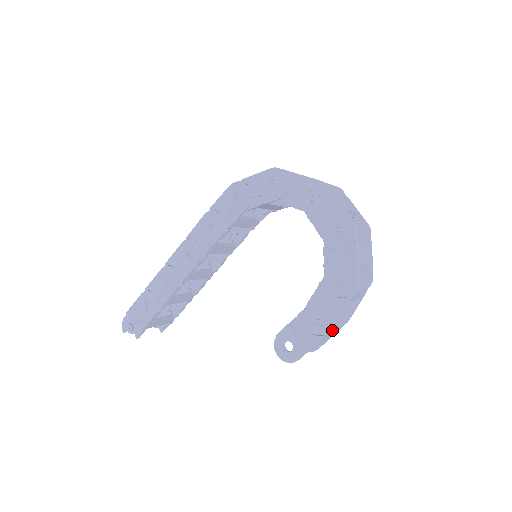
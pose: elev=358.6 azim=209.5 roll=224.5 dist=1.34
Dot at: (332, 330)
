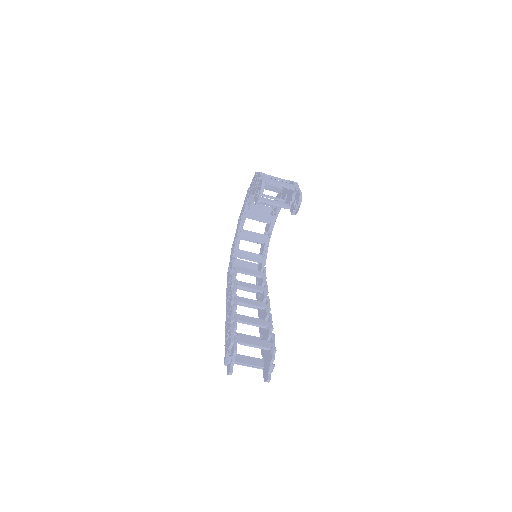
Dot at: occluded
